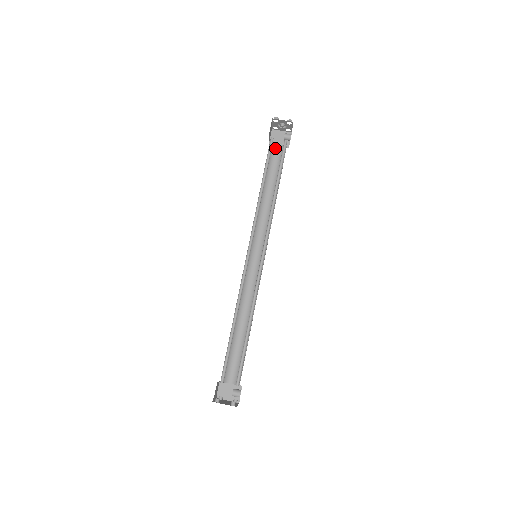
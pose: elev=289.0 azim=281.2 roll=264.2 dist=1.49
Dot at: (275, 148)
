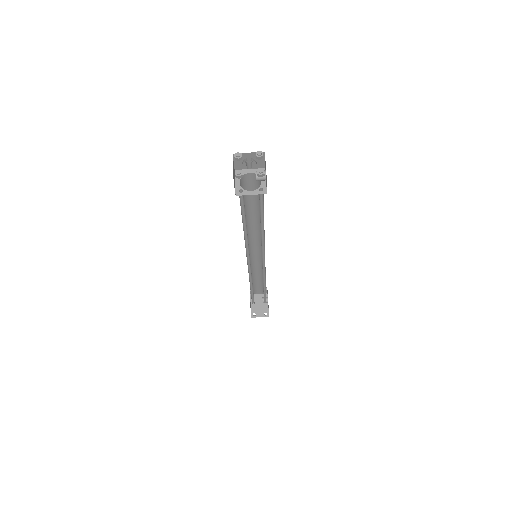
Dot at: (246, 178)
